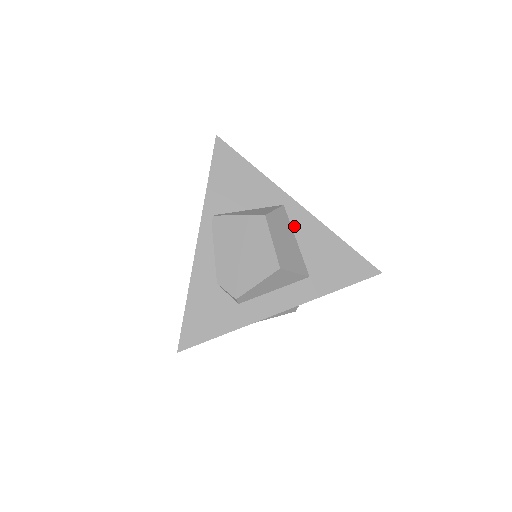
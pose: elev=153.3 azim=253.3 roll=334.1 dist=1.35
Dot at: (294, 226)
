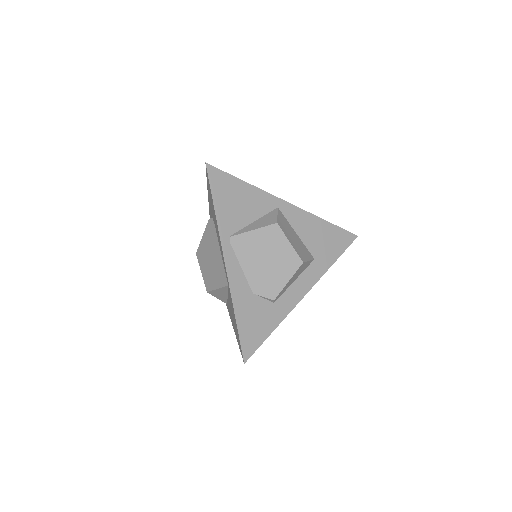
Dot at: (291, 222)
